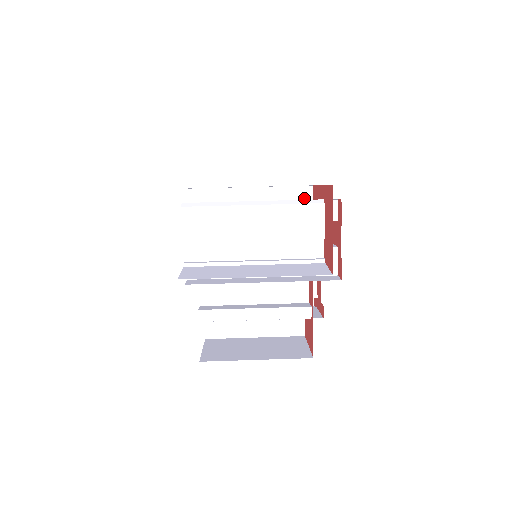
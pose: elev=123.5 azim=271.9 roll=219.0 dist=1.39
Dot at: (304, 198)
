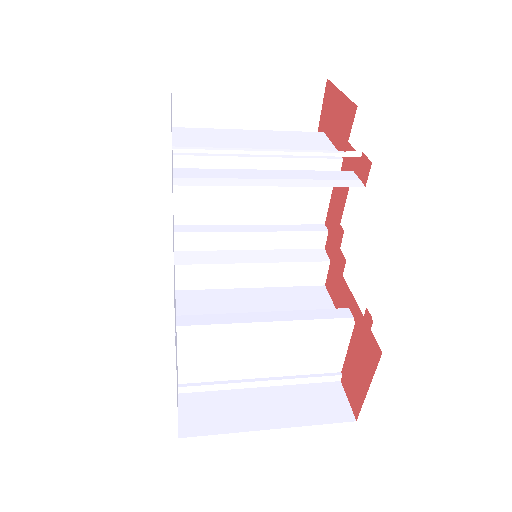
Dot at: occluded
